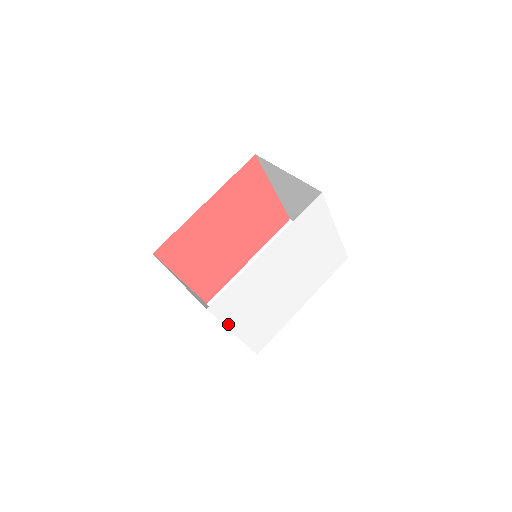
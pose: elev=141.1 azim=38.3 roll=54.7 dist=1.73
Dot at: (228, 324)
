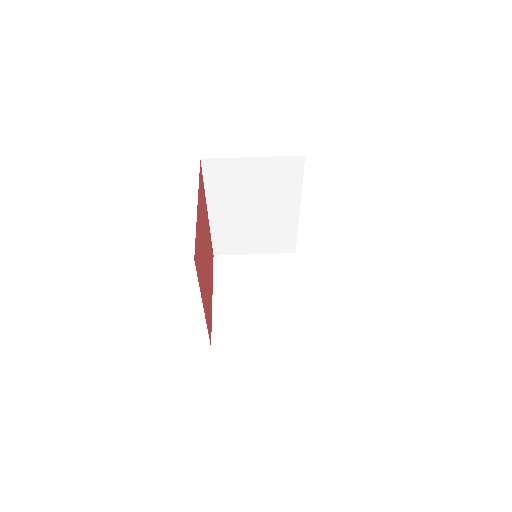
Dot at: occluded
